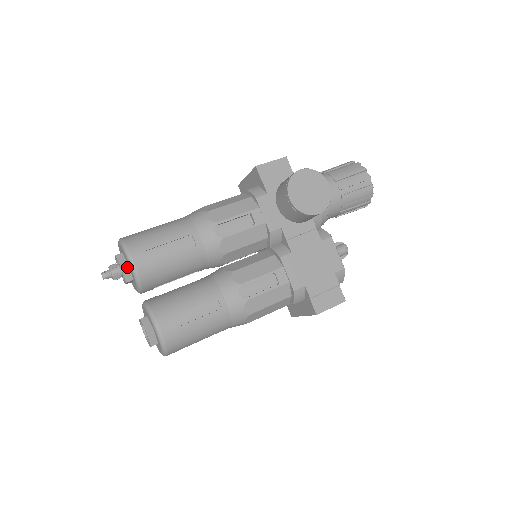
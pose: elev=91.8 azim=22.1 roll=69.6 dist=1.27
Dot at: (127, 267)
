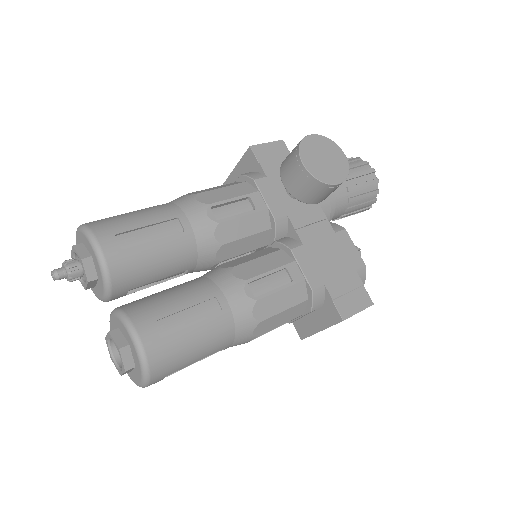
Dot at: (90, 259)
